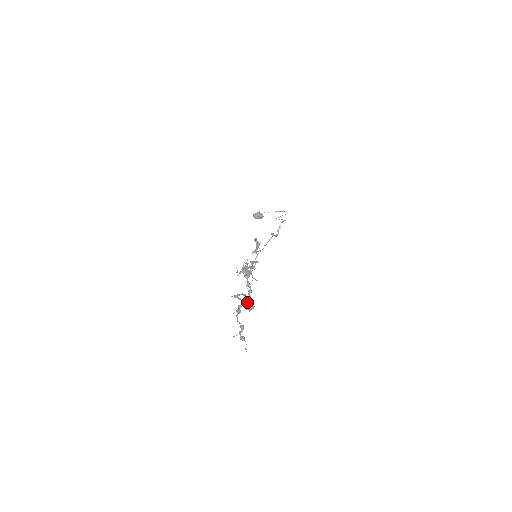
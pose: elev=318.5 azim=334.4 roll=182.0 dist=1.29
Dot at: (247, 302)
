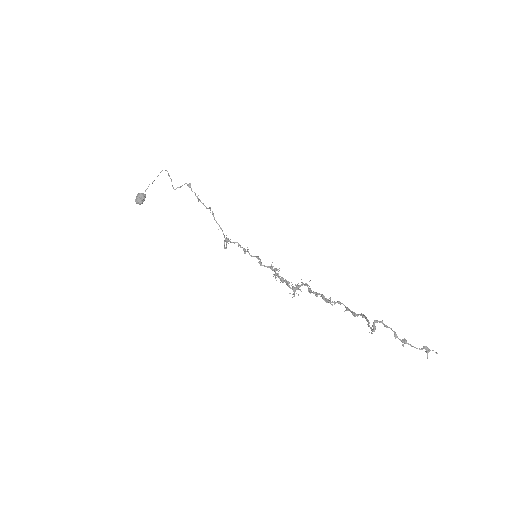
Dot at: (365, 317)
